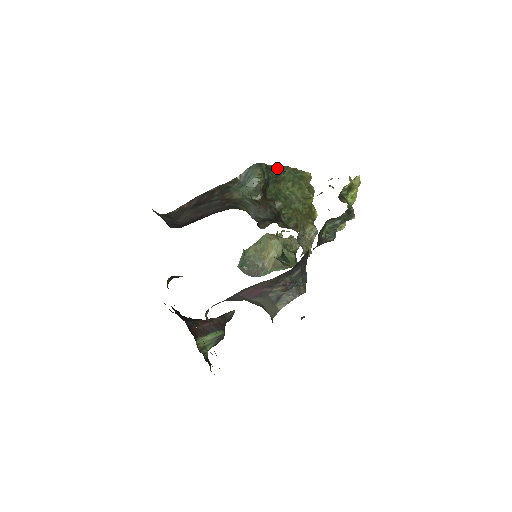
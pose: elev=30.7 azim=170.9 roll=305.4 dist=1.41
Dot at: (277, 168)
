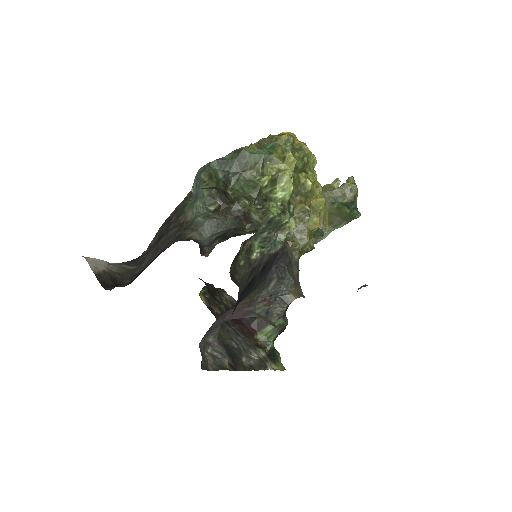
Dot at: (235, 155)
